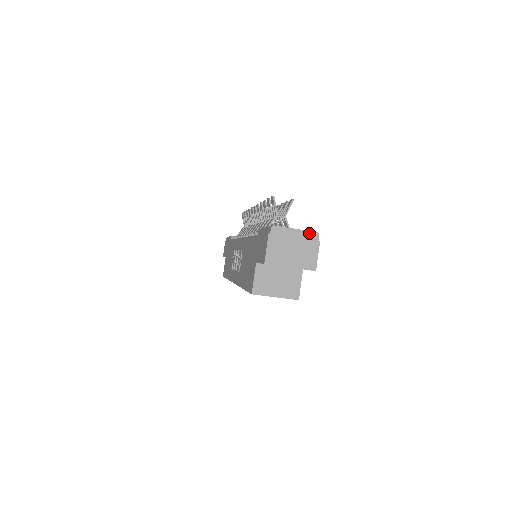
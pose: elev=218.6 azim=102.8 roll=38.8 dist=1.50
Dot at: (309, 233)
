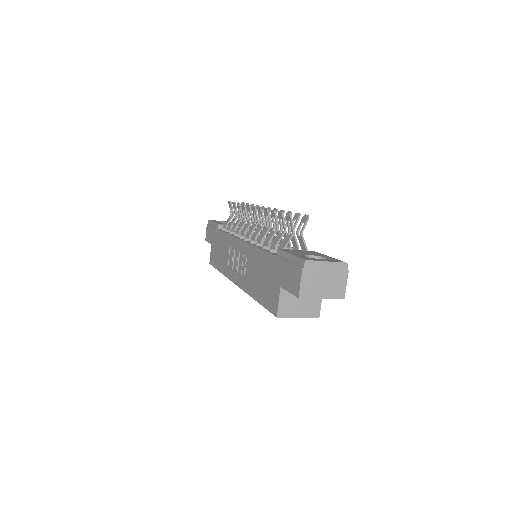
Dot at: (339, 264)
